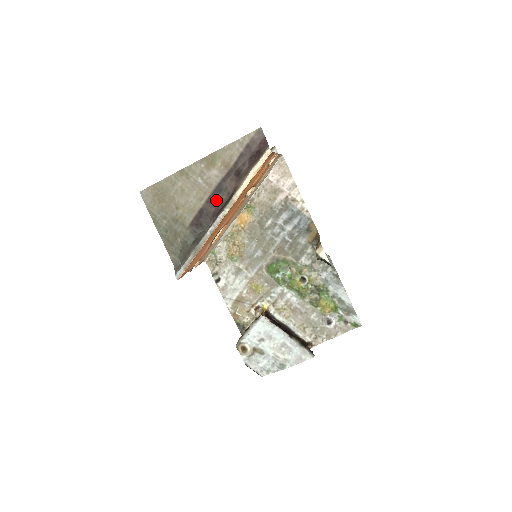
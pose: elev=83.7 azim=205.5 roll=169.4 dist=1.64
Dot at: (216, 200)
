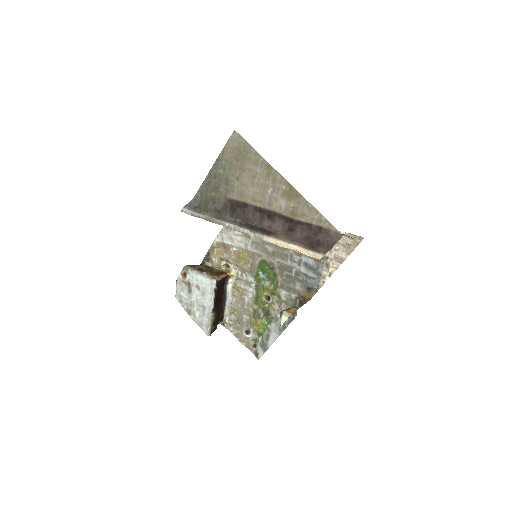
Dot at: (260, 216)
